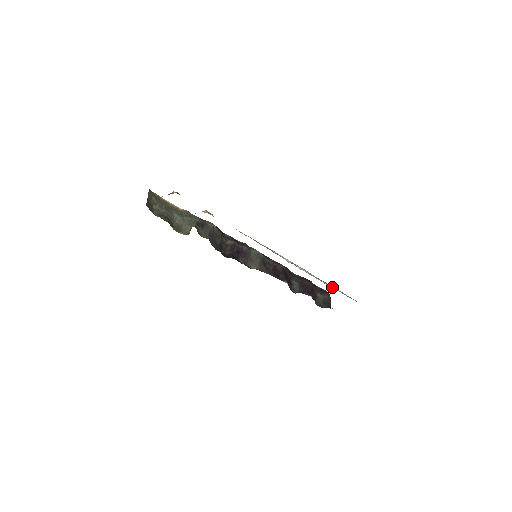
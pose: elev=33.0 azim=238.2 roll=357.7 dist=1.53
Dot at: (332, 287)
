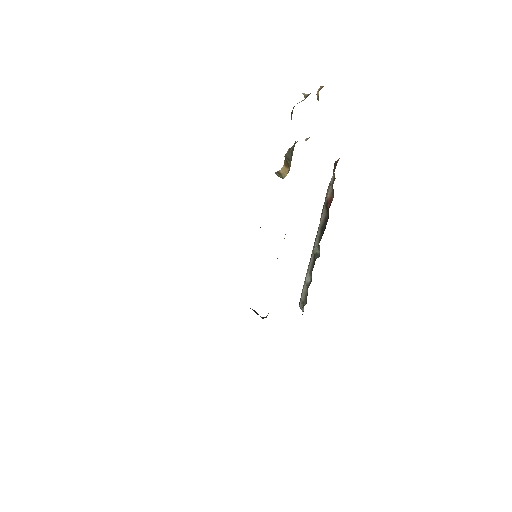
Dot at: occluded
